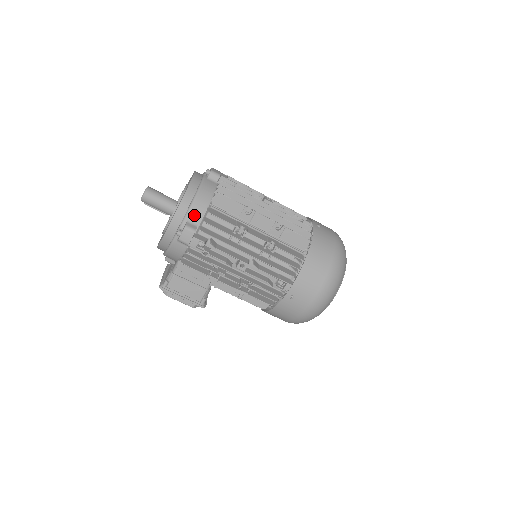
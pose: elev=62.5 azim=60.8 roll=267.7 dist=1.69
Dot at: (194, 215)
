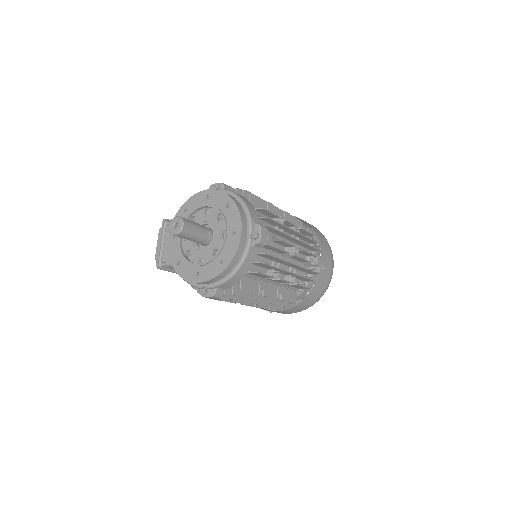
Dot at: (225, 286)
